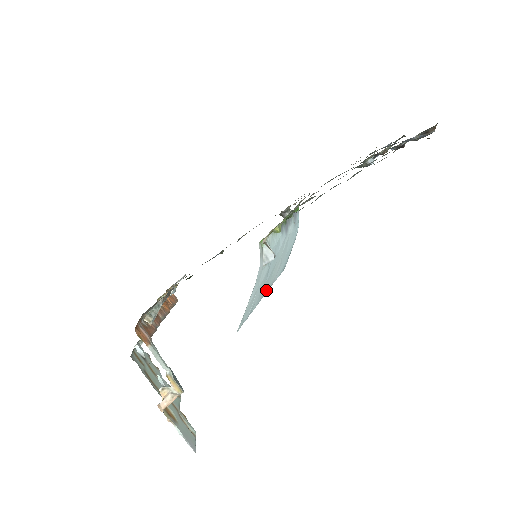
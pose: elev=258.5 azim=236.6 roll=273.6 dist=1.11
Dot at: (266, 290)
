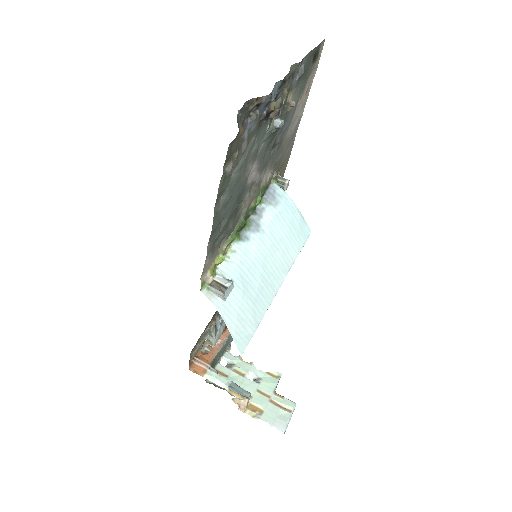
Dot at: (278, 282)
